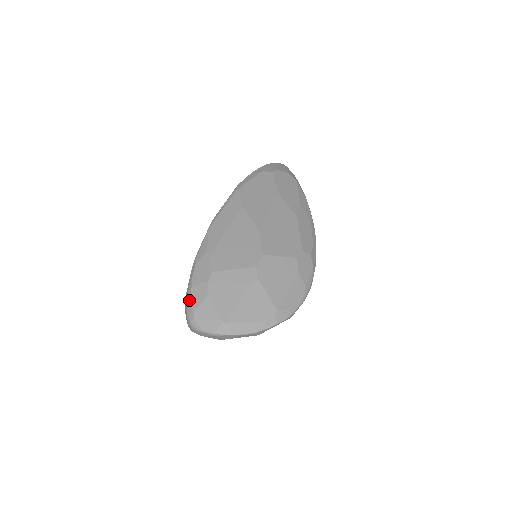
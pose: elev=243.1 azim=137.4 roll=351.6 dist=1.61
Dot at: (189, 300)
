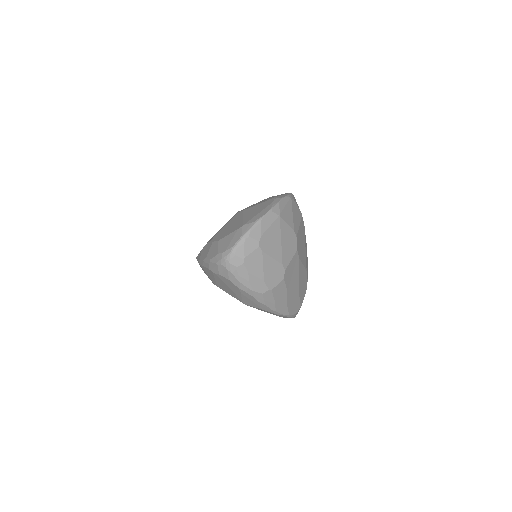
Dot at: (210, 259)
